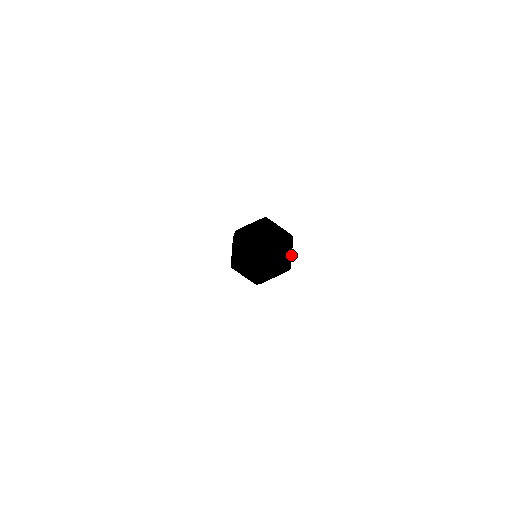
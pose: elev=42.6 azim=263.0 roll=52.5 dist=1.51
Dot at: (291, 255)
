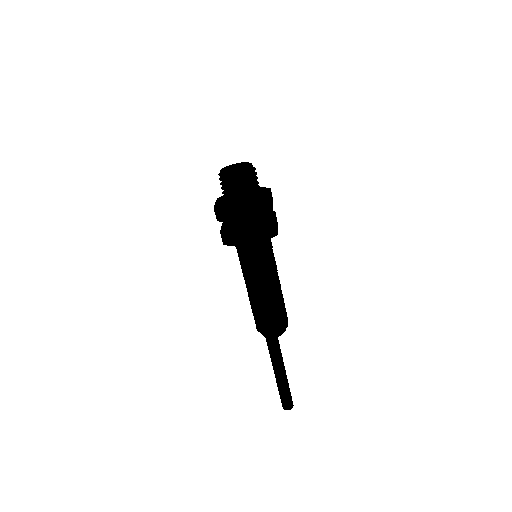
Dot at: (269, 193)
